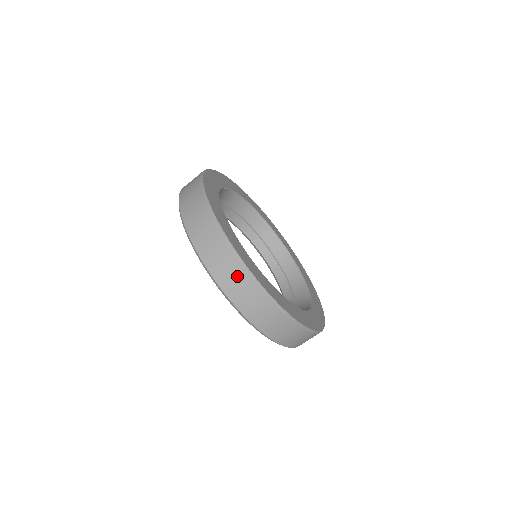
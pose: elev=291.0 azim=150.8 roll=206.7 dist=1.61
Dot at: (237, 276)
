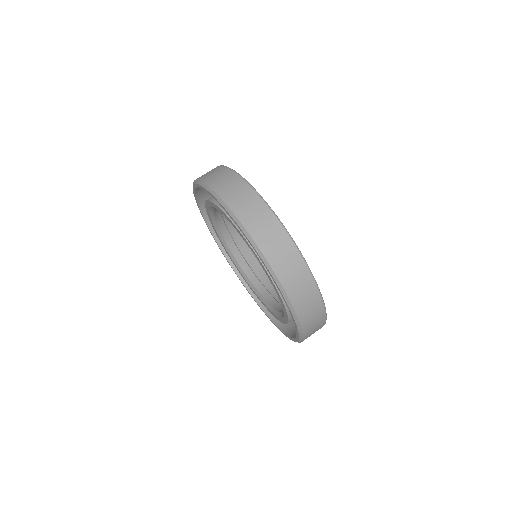
Dot at: (316, 313)
